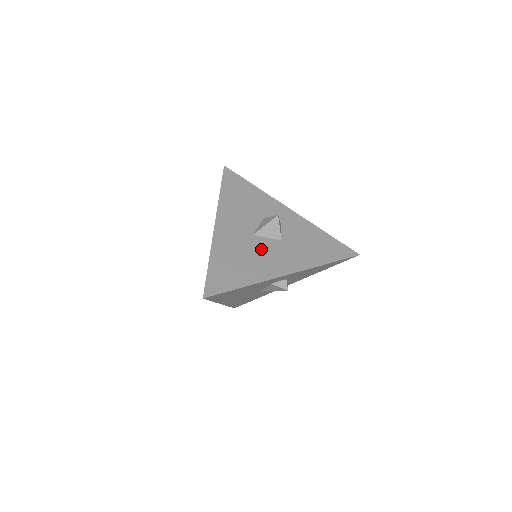
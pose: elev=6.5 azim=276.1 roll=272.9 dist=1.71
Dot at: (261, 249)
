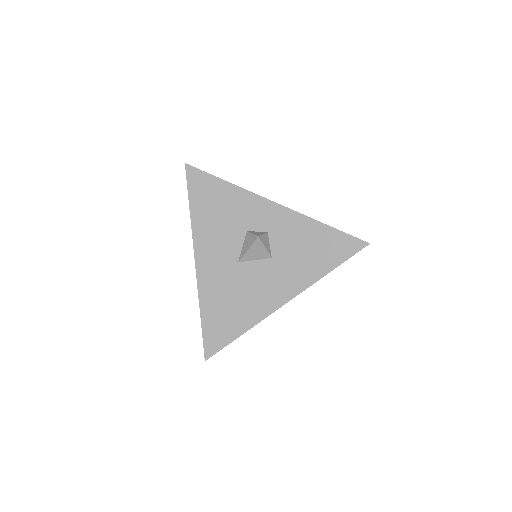
Dot at: (251, 279)
